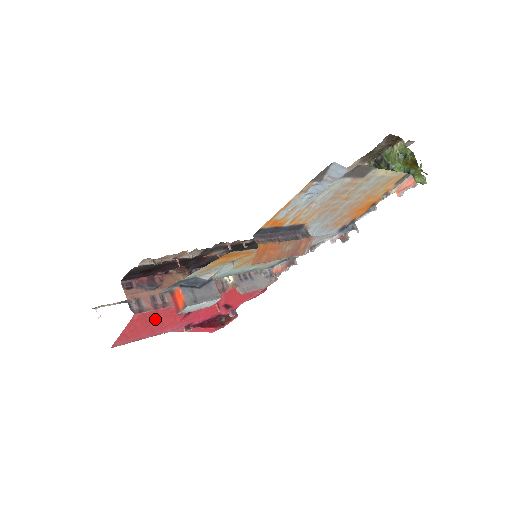
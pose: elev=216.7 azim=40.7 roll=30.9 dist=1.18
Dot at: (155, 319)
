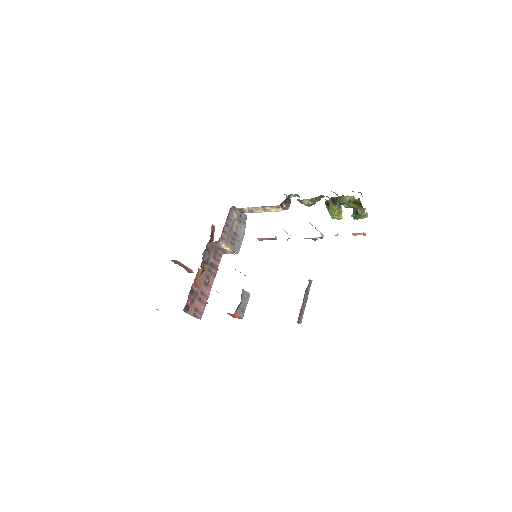
Dot at: occluded
